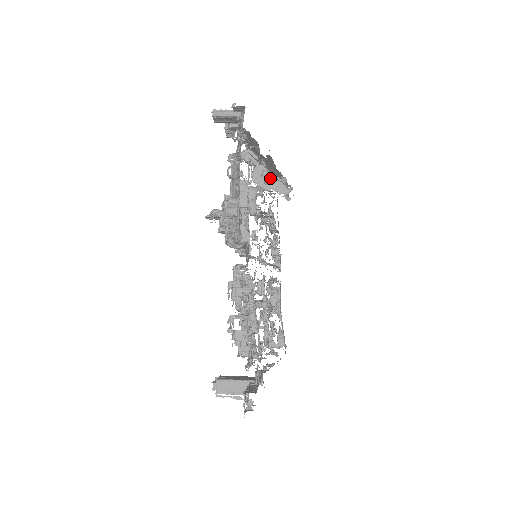
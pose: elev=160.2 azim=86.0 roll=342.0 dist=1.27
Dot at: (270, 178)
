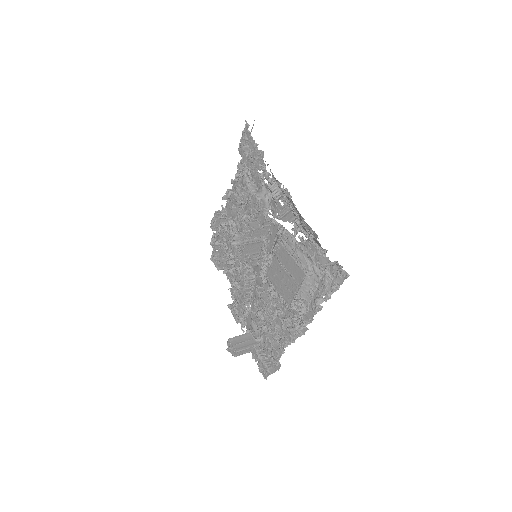
Dot at: (290, 213)
